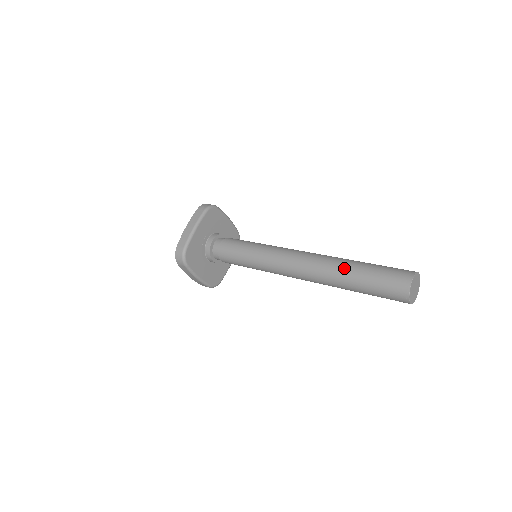
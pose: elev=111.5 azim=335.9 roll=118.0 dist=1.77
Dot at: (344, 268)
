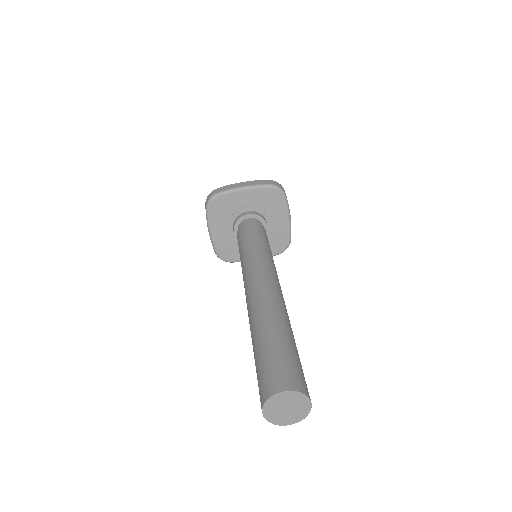
Dot at: (269, 320)
